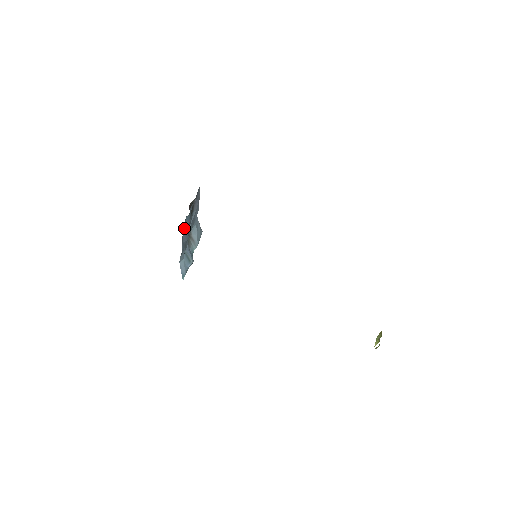
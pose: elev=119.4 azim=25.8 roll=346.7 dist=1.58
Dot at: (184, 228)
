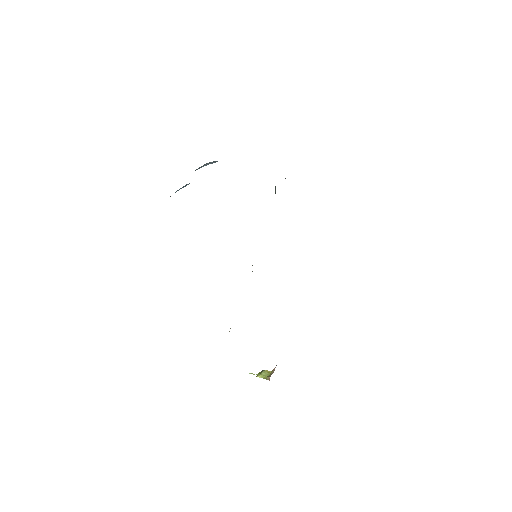
Dot at: occluded
